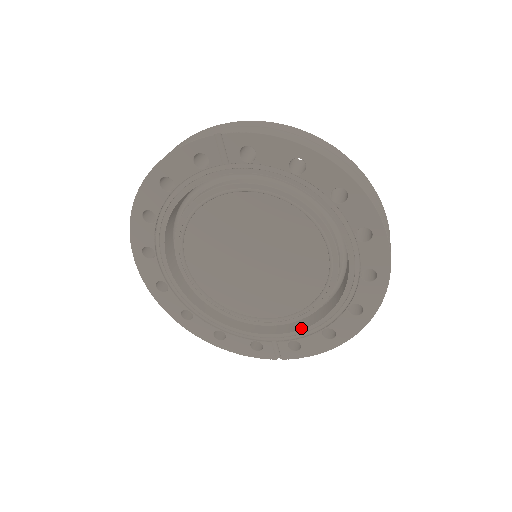
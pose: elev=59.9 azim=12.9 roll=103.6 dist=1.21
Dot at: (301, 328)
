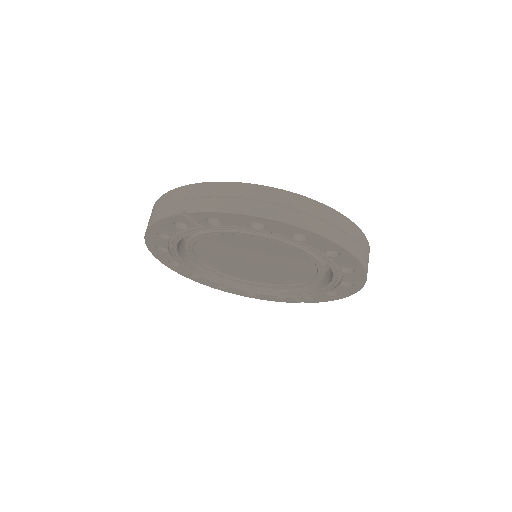
Dot at: (310, 290)
